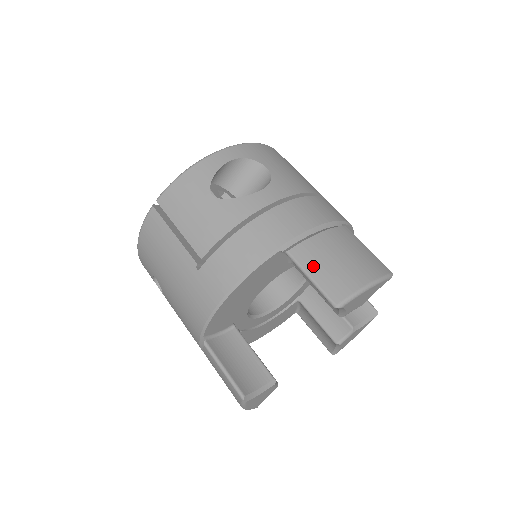
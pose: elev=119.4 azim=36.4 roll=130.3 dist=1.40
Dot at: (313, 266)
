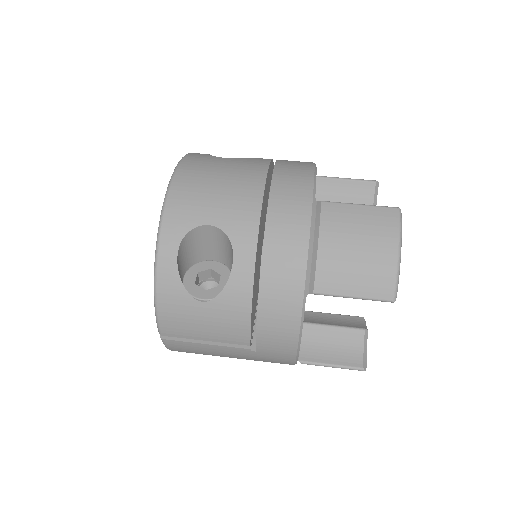
Dot at: (345, 286)
